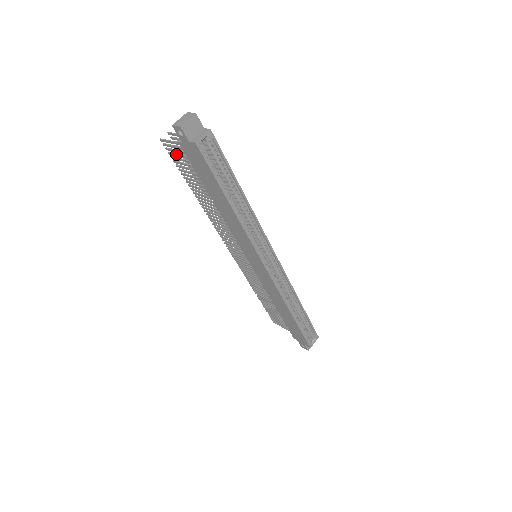
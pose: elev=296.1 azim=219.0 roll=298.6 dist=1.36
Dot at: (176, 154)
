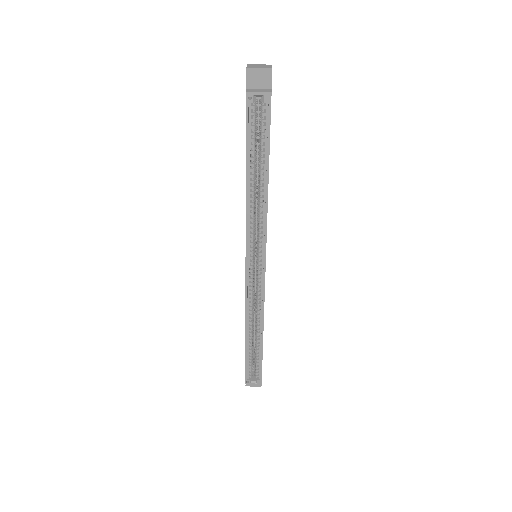
Dot at: occluded
